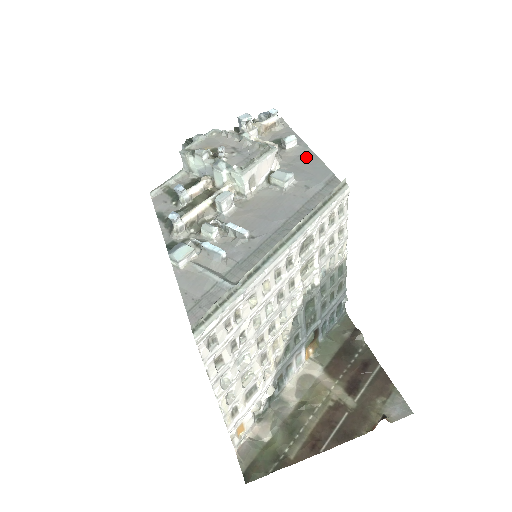
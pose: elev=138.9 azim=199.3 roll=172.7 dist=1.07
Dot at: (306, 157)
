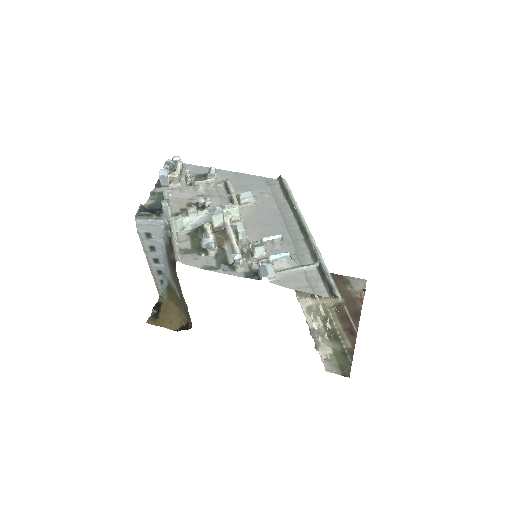
Dot at: (233, 177)
